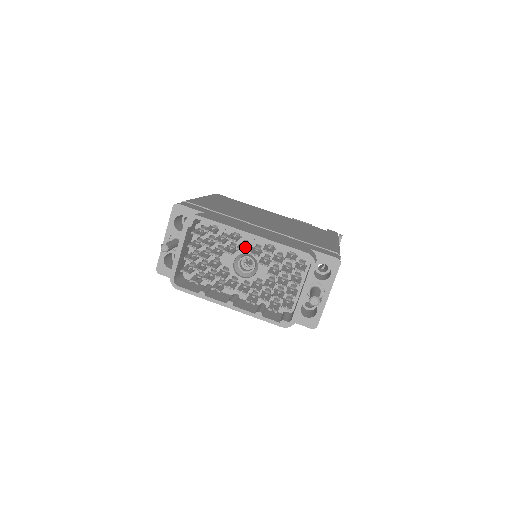
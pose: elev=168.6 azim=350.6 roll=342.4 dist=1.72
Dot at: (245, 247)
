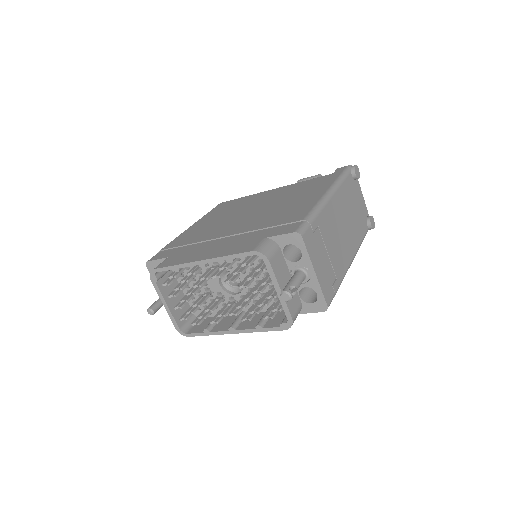
Dot at: (211, 271)
